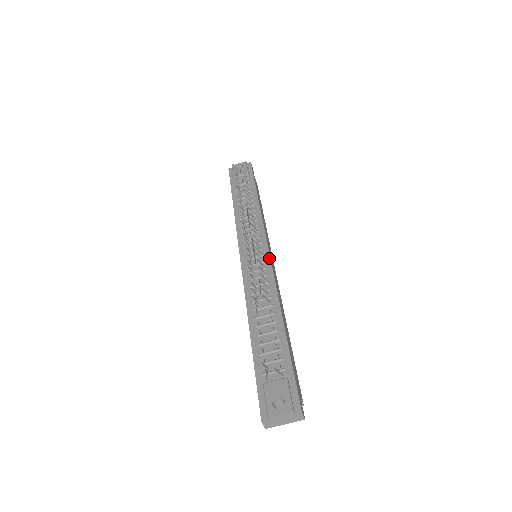
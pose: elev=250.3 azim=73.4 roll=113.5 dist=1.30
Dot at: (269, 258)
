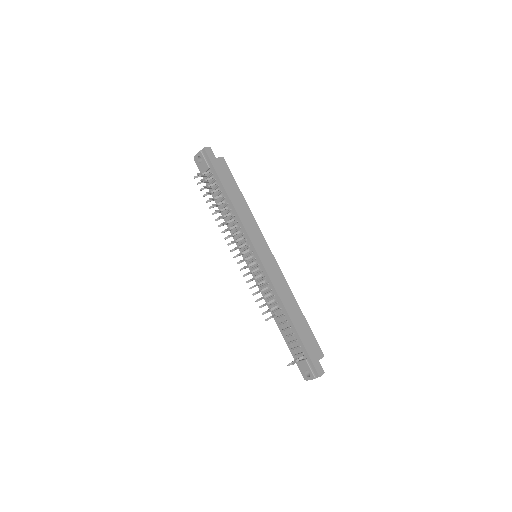
Dot at: (263, 267)
